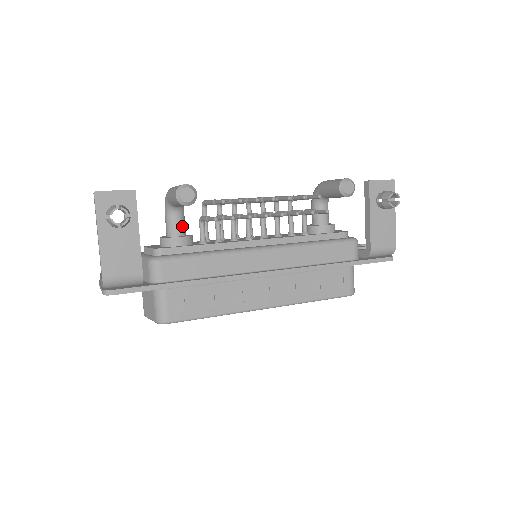
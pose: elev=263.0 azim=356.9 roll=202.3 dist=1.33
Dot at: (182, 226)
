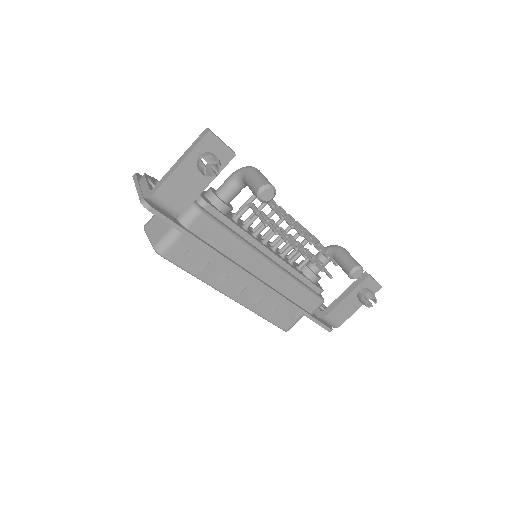
Dot at: (234, 197)
